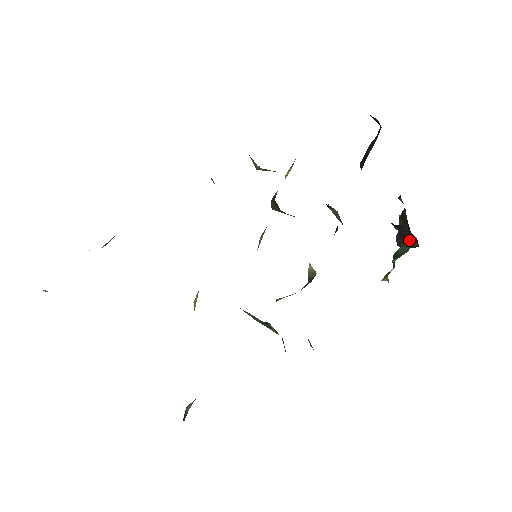
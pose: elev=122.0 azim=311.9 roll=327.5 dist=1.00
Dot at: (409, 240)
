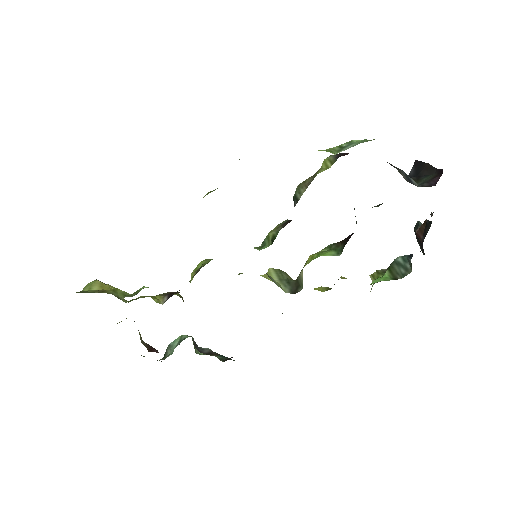
Dot at: (411, 264)
